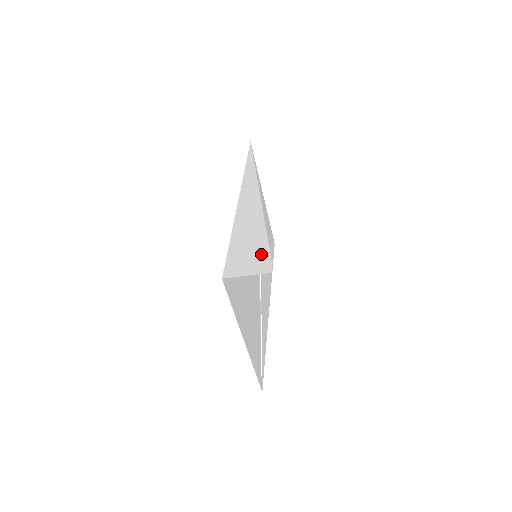
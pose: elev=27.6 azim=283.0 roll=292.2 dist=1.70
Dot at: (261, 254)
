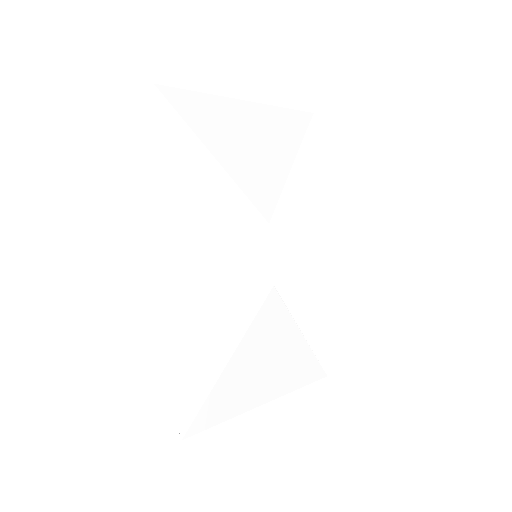
Dot at: (253, 273)
